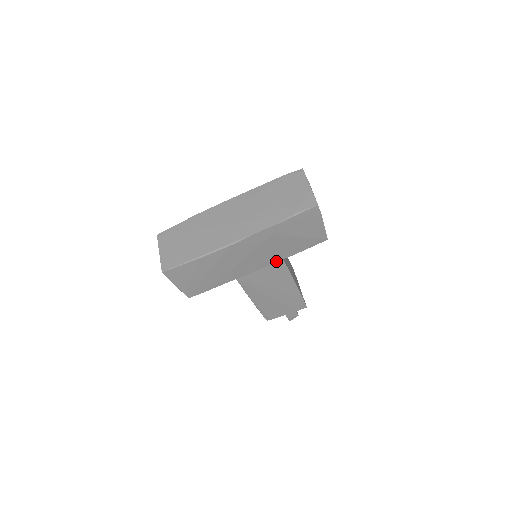
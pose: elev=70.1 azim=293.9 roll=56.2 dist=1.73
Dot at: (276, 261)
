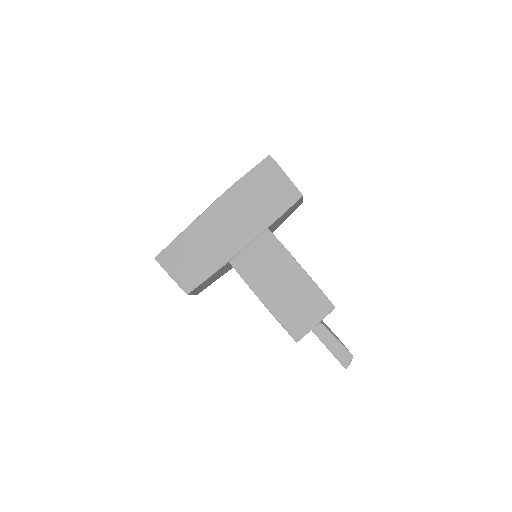
Dot at: (261, 231)
